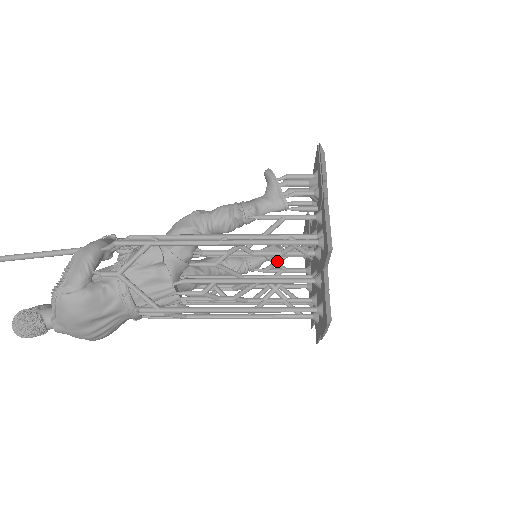
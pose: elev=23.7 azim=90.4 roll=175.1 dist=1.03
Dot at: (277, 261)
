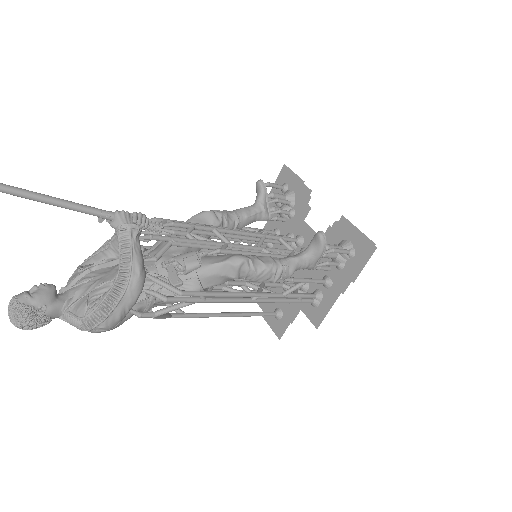
Dot at: occluded
